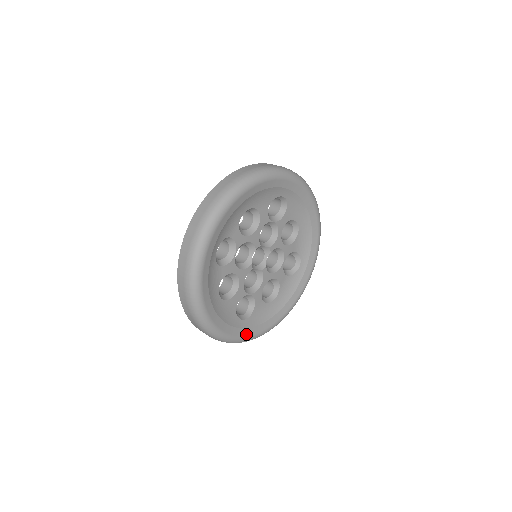
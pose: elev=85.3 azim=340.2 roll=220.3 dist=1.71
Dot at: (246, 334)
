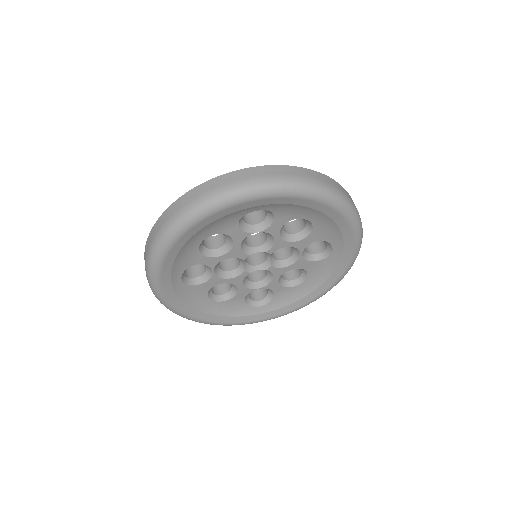
Dot at: (267, 317)
